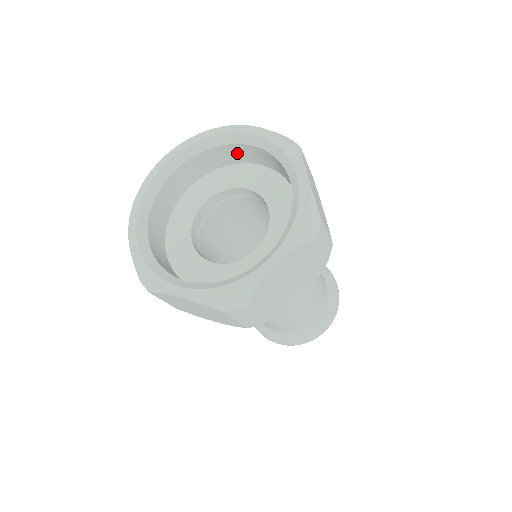
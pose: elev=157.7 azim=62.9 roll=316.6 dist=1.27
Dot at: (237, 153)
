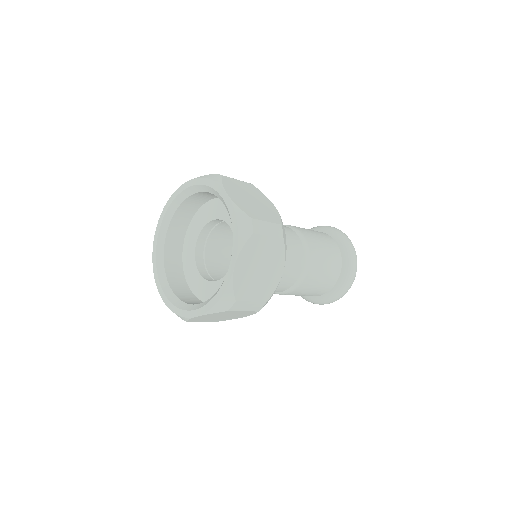
Dot at: (195, 201)
